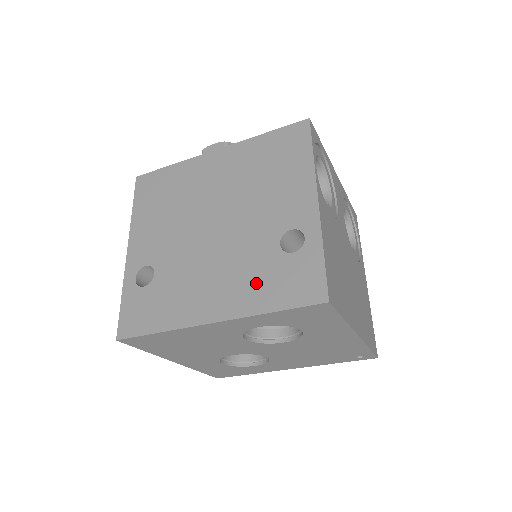
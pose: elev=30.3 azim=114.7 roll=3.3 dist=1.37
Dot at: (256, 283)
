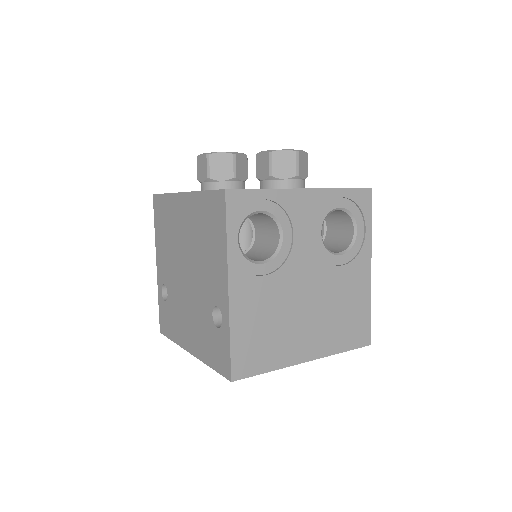
Dot at: (204, 339)
